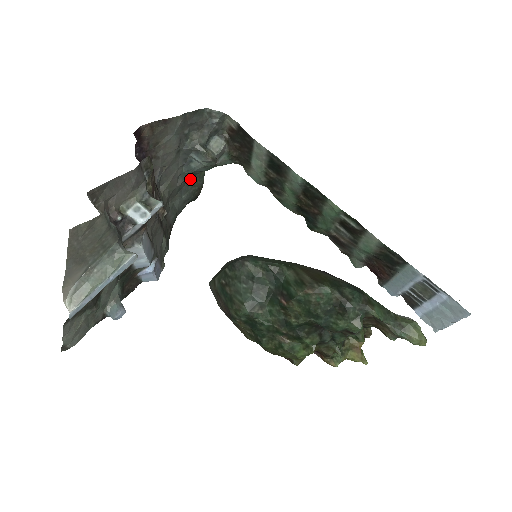
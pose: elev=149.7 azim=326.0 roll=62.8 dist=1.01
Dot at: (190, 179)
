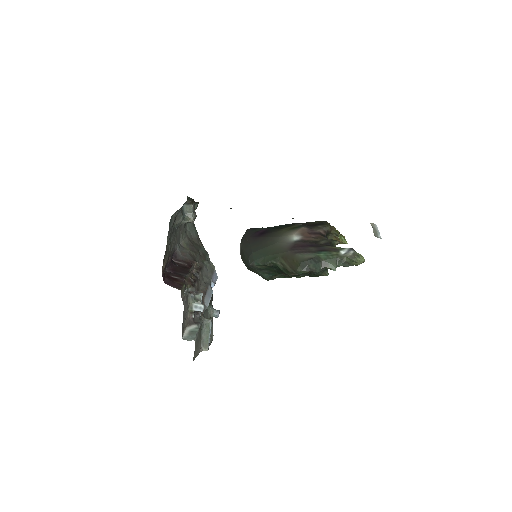
Dot at: occluded
